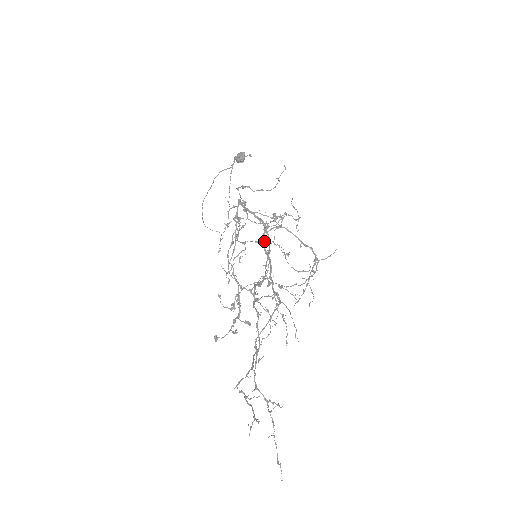
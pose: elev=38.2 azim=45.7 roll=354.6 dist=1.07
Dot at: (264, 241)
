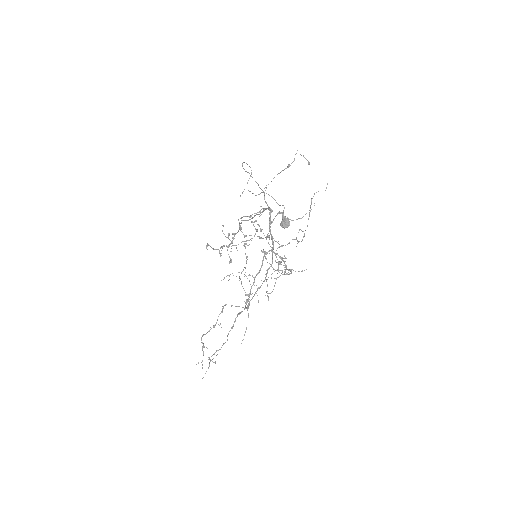
Dot at: occluded
